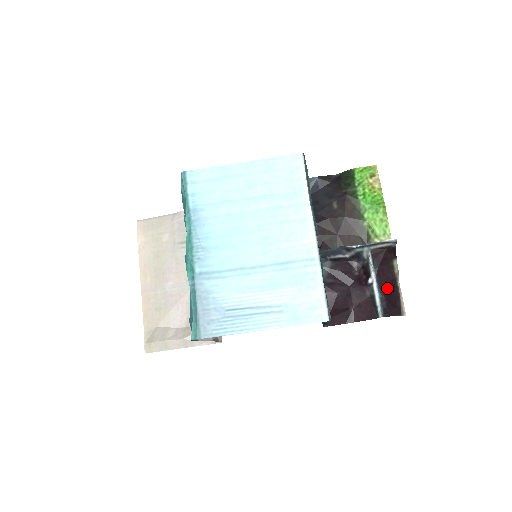
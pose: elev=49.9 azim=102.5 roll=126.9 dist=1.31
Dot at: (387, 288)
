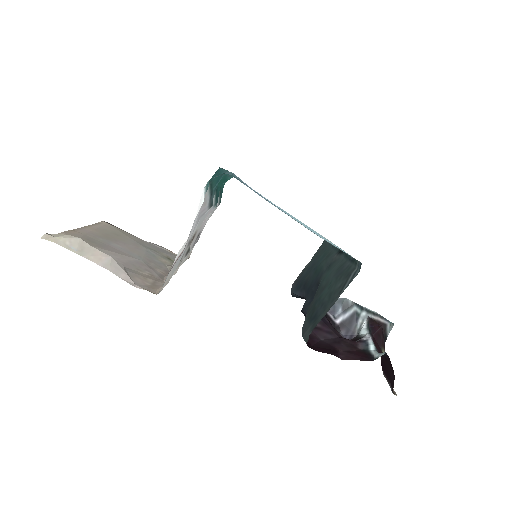
Dot at: occluded
